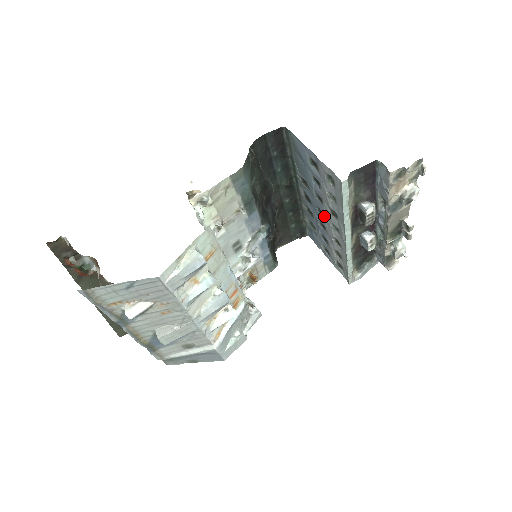
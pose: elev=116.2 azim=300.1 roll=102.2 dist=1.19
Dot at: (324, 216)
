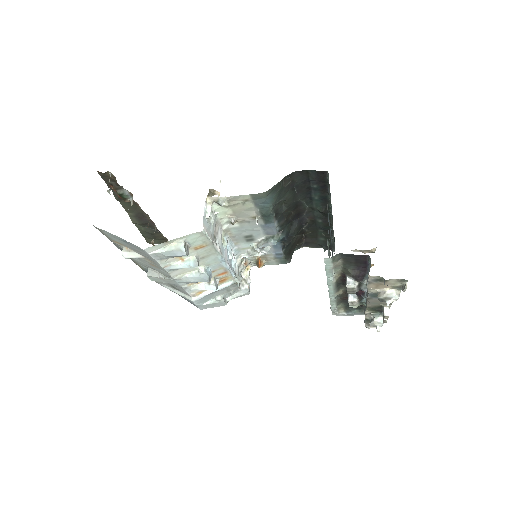
Dot at: (331, 257)
